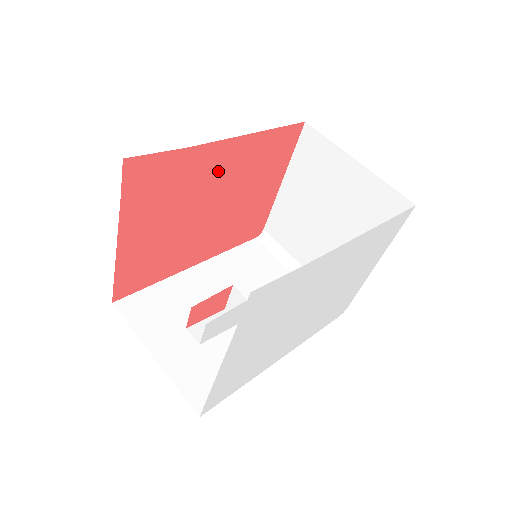
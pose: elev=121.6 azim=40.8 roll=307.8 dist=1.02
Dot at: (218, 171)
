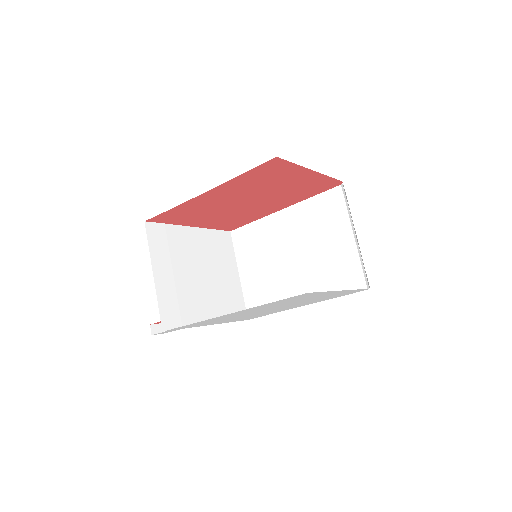
Dot at: (222, 197)
